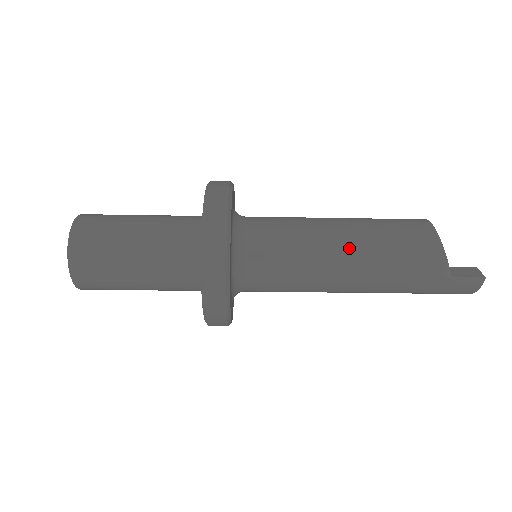
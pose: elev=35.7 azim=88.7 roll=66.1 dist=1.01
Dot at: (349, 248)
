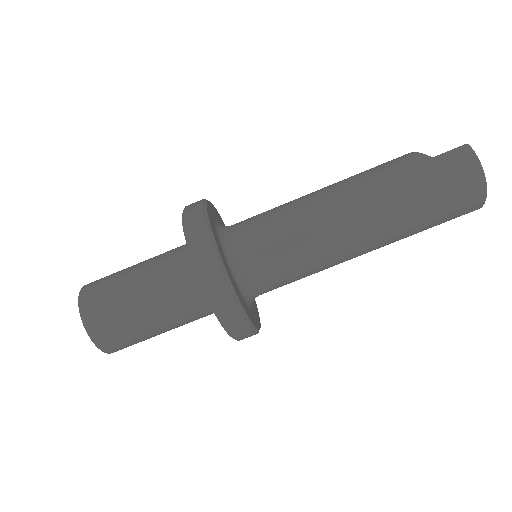
Dot at: (323, 188)
